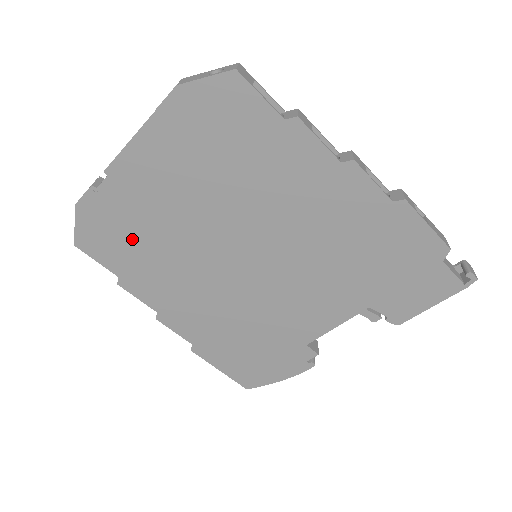
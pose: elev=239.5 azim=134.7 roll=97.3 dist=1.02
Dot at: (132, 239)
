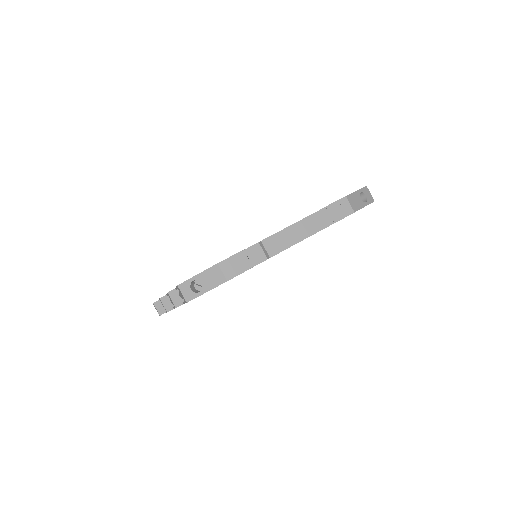
Dot at: occluded
